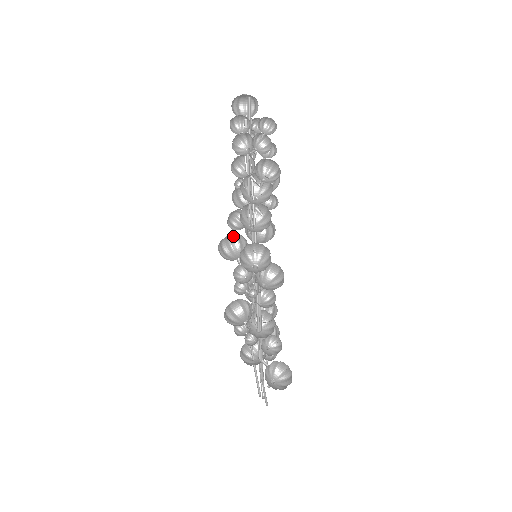
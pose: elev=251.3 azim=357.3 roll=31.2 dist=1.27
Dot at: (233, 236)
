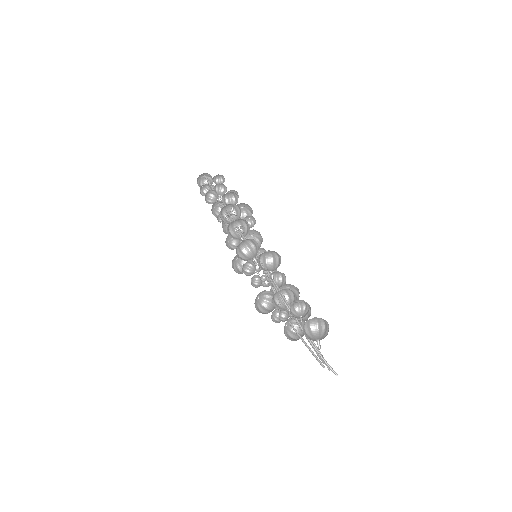
Dot at: (244, 261)
